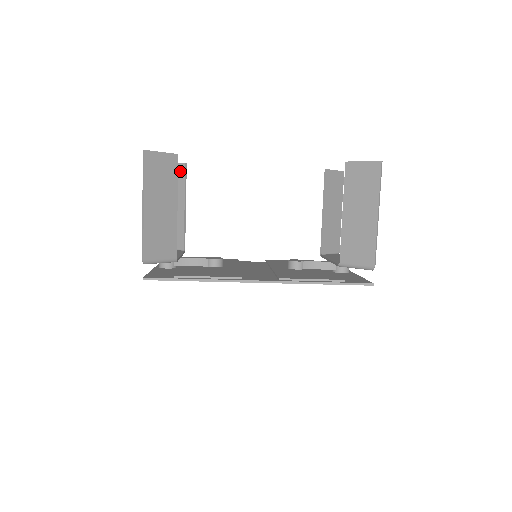
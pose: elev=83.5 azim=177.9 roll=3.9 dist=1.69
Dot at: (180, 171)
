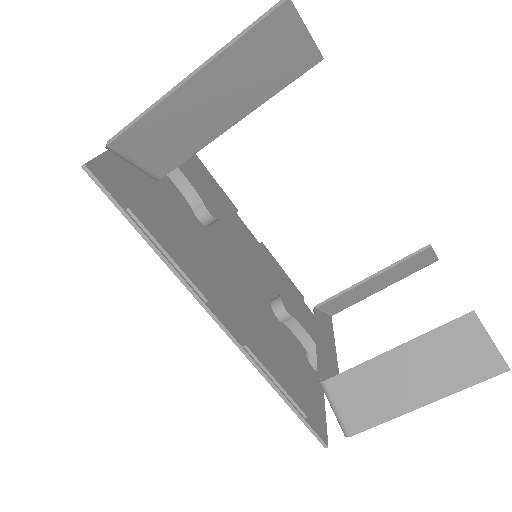
Dot at: occluded
